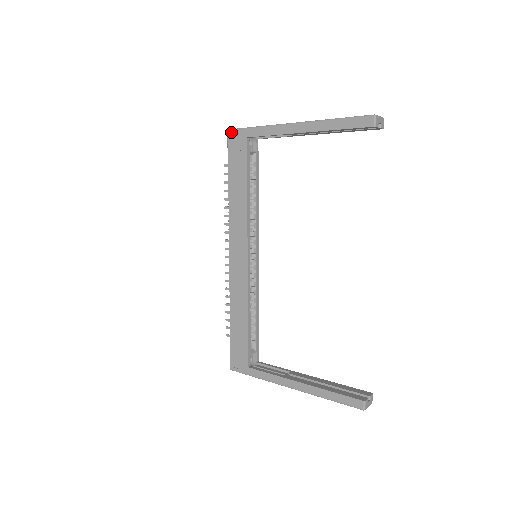
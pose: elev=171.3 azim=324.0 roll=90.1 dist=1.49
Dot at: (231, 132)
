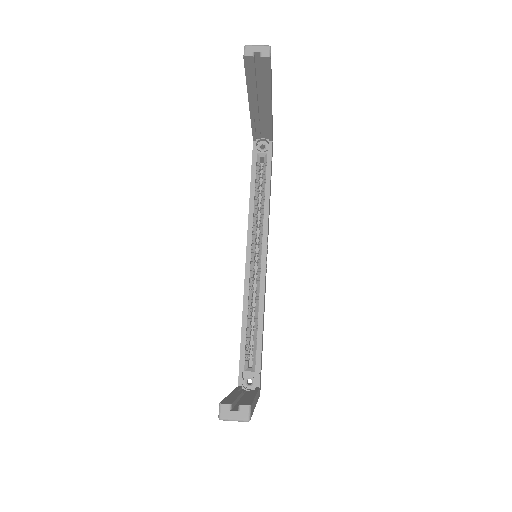
Dot at: occluded
